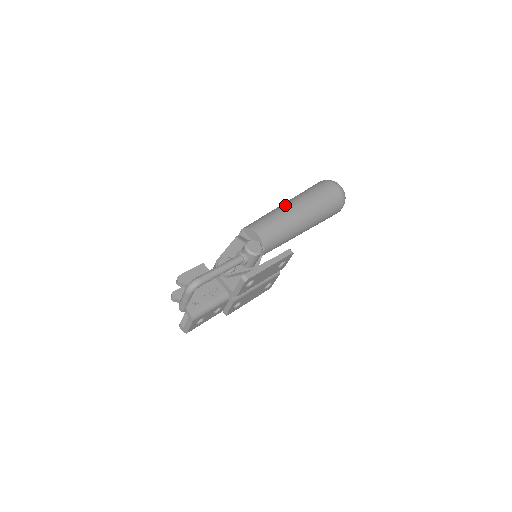
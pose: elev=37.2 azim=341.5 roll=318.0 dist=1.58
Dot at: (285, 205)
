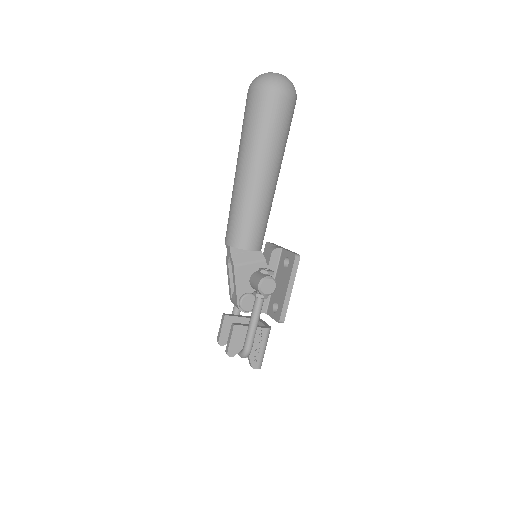
Dot at: (249, 182)
